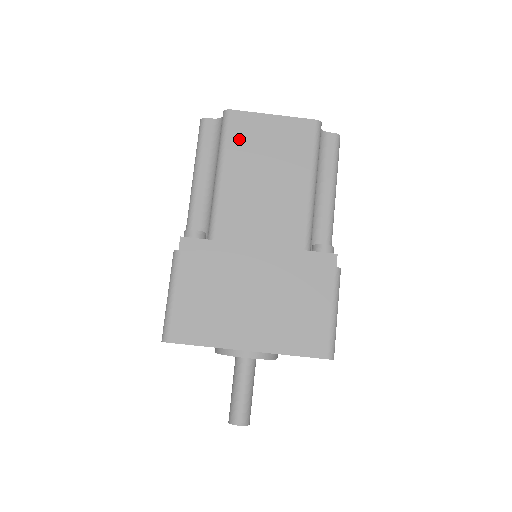
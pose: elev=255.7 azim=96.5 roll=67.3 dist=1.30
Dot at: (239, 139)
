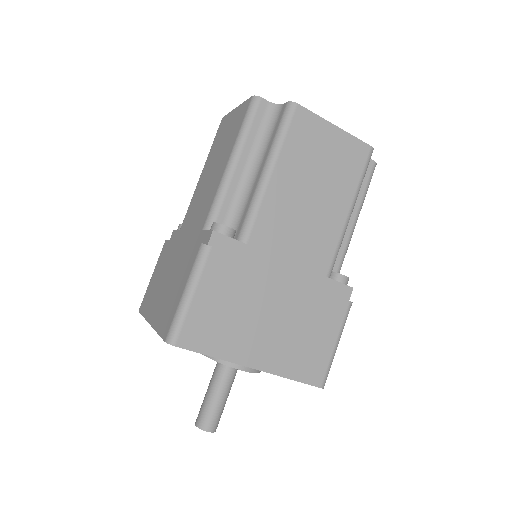
Dot at: (298, 140)
